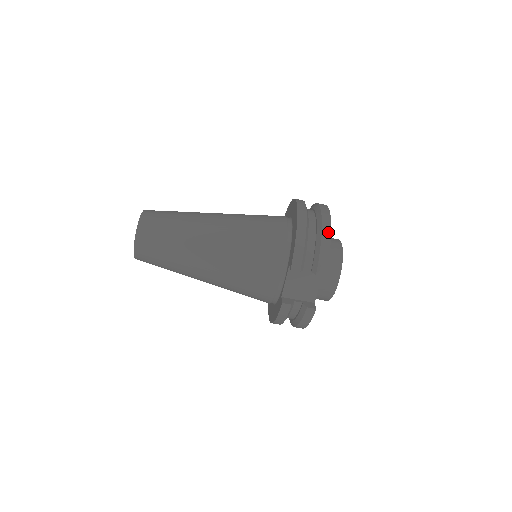
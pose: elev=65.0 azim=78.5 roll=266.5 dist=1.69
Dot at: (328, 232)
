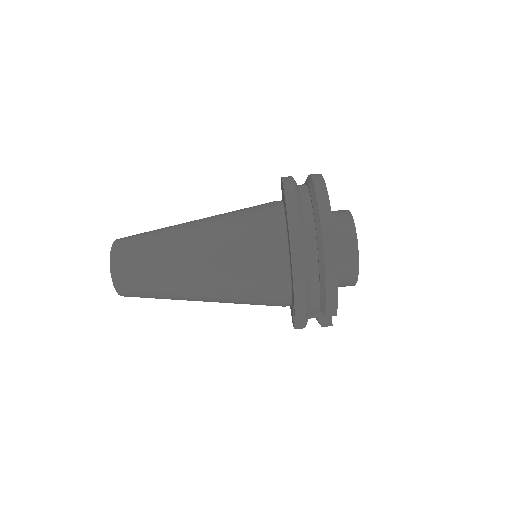
Dot at: (333, 272)
